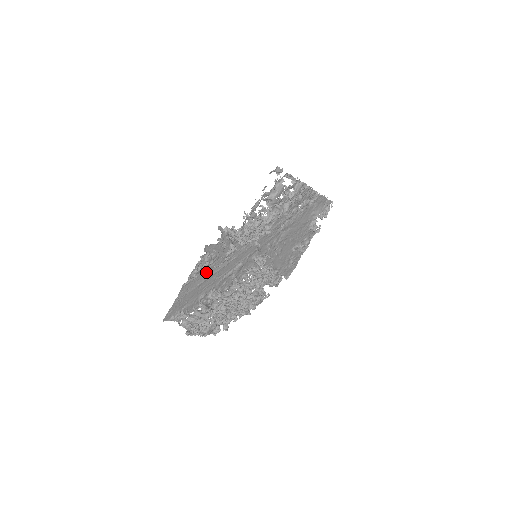
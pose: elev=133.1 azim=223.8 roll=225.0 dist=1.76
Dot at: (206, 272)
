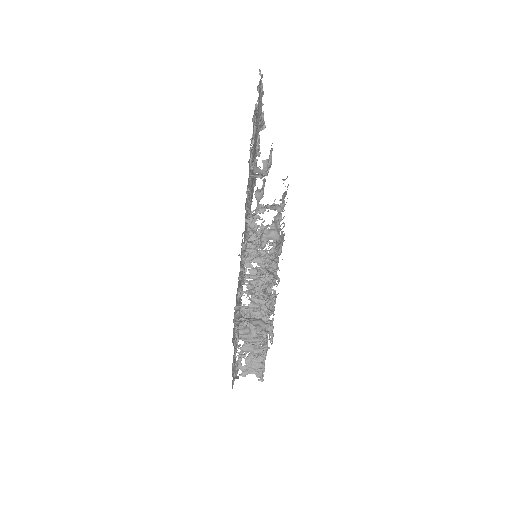
Dot at: occluded
